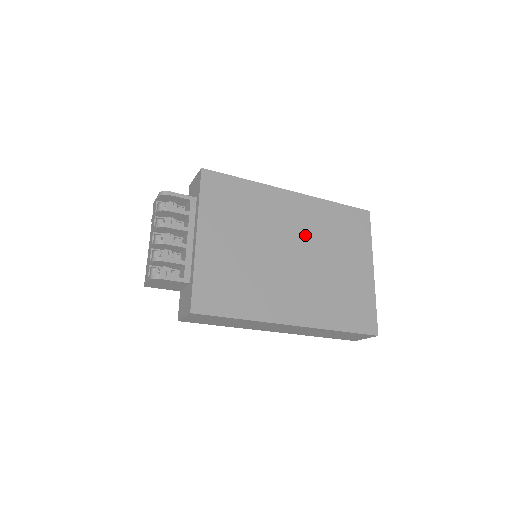
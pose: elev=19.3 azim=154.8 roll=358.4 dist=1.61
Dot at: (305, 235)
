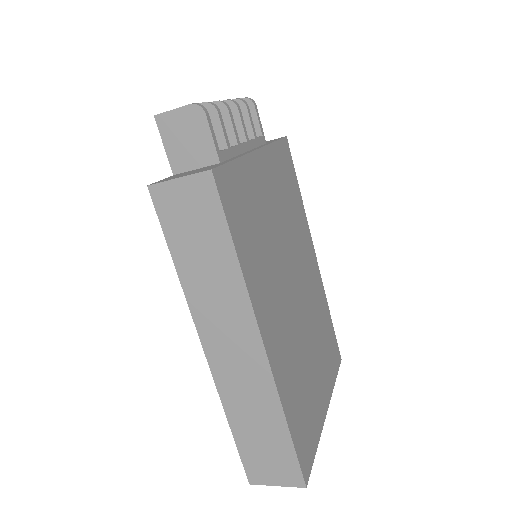
Dot at: (308, 296)
